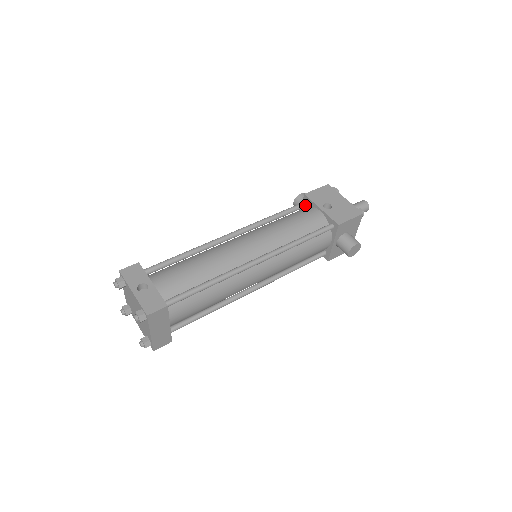
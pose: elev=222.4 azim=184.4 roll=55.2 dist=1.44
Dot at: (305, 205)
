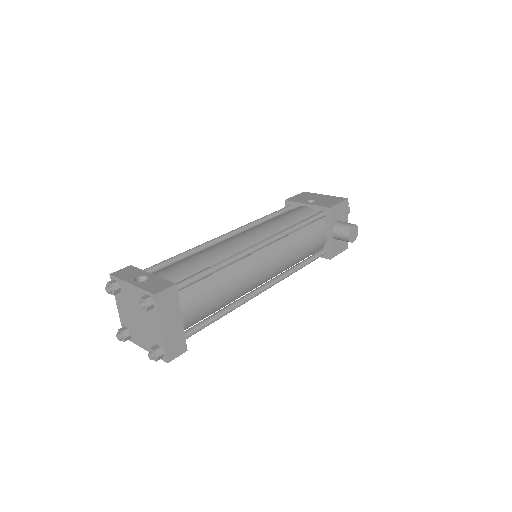
Dot at: (289, 208)
